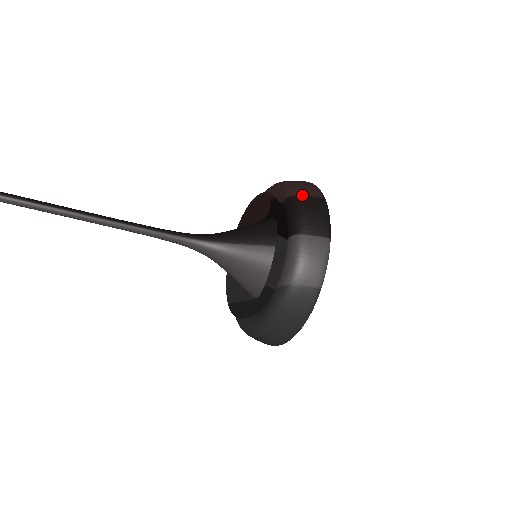
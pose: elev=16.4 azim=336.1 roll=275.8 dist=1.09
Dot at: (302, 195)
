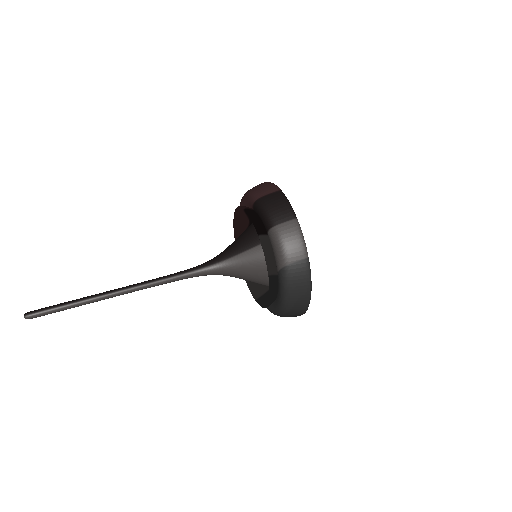
Dot at: (262, 196)
